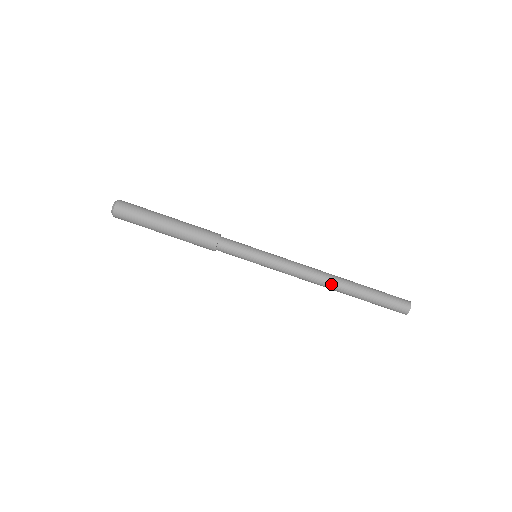
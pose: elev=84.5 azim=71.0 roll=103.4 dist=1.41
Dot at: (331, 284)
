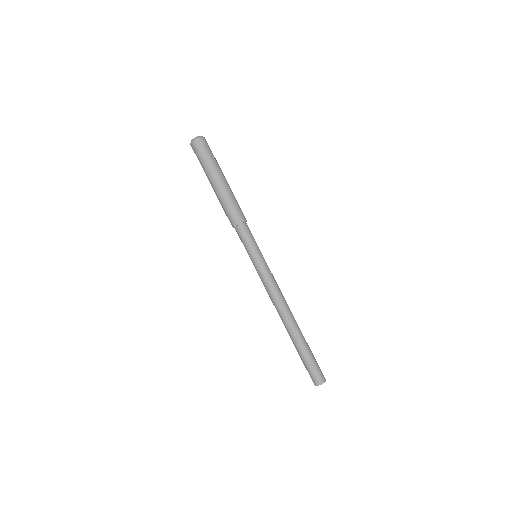
Dot at: (287, 319)
